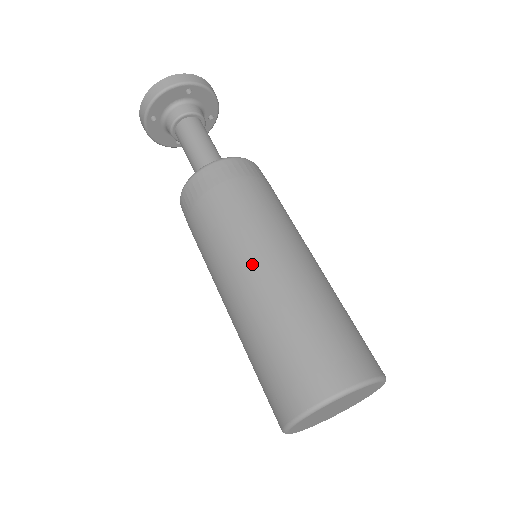
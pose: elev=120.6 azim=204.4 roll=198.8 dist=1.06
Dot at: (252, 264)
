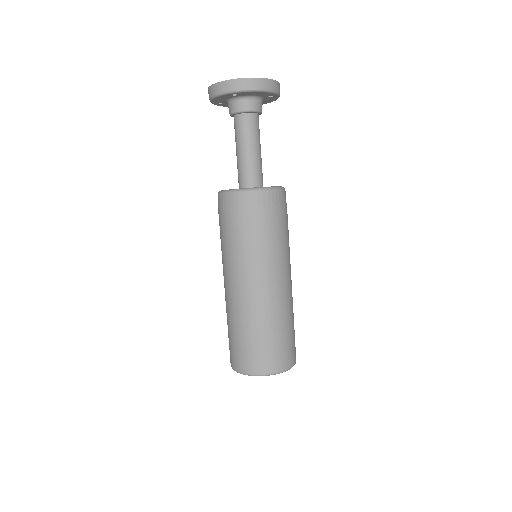
Dot at: (276, 281)
